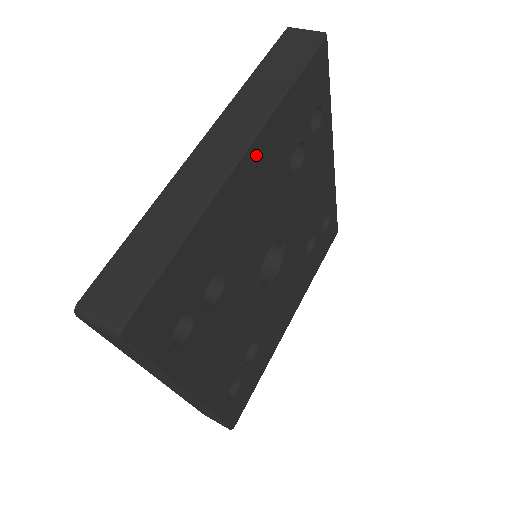
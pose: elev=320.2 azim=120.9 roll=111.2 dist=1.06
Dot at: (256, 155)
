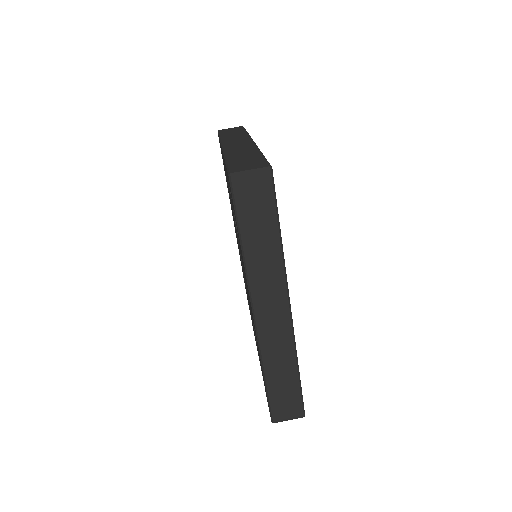
Dot at: occluded
